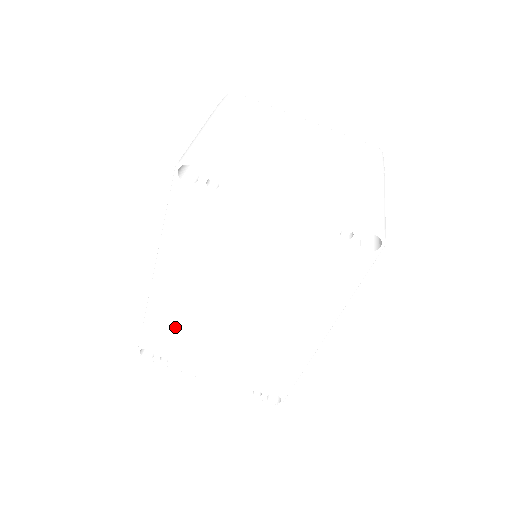
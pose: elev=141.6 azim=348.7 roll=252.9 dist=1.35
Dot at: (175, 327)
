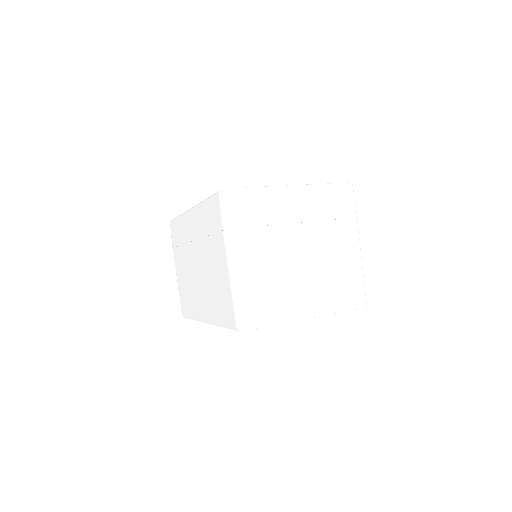
Dot at: occluded
